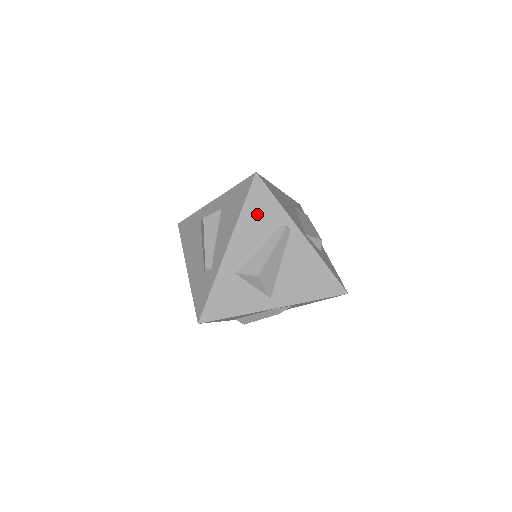
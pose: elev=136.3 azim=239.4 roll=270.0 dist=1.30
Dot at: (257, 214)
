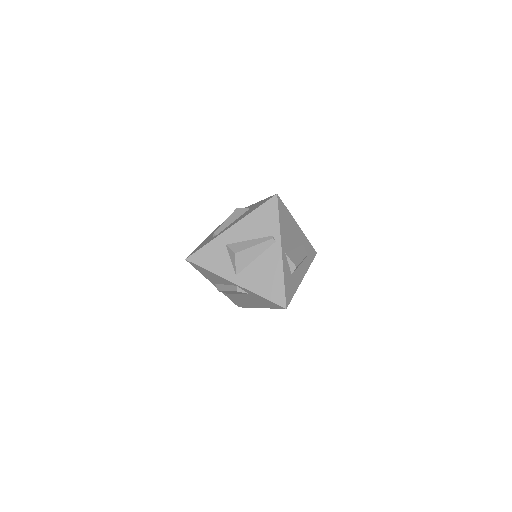
Dot at: (262, 219)
